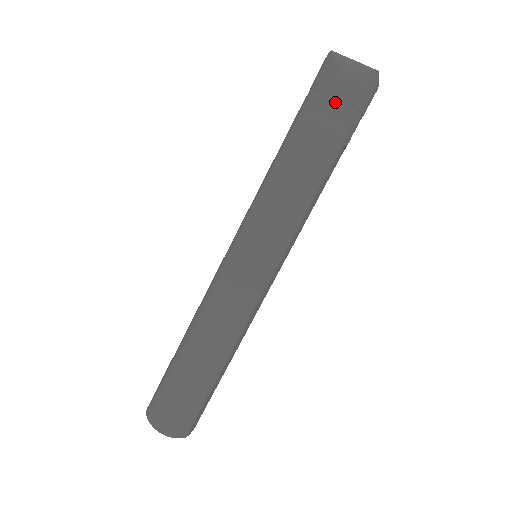
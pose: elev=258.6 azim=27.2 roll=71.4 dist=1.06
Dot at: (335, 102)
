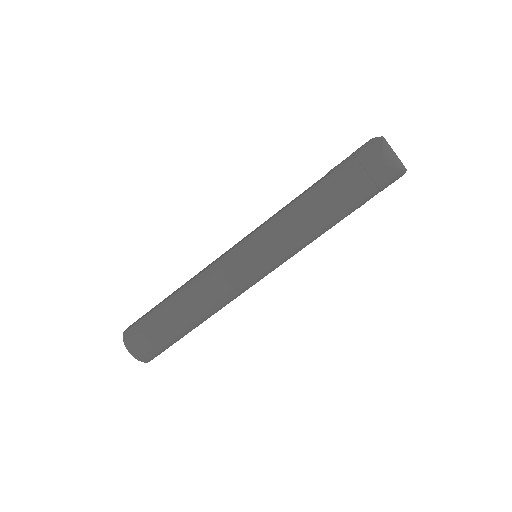
Dot at: (368, 181)
